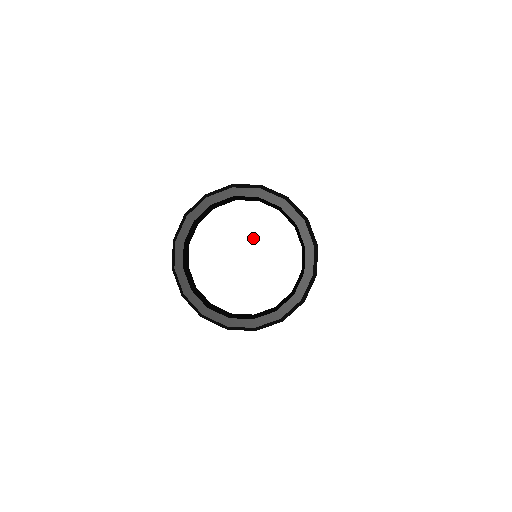
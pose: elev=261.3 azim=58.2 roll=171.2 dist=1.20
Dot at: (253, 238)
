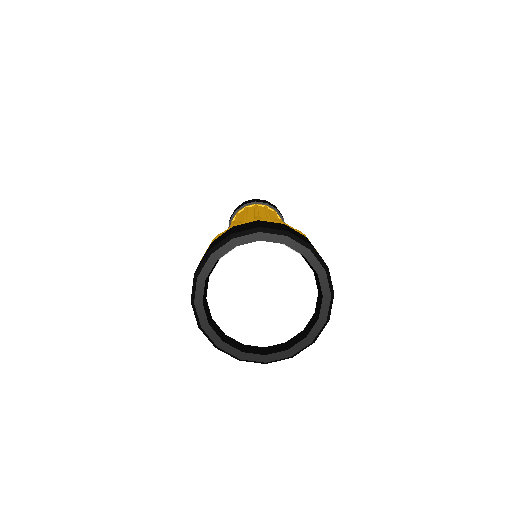
Dot at: (272, 278)
